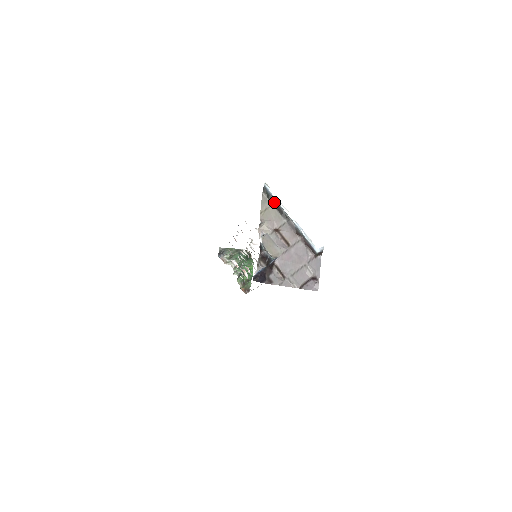
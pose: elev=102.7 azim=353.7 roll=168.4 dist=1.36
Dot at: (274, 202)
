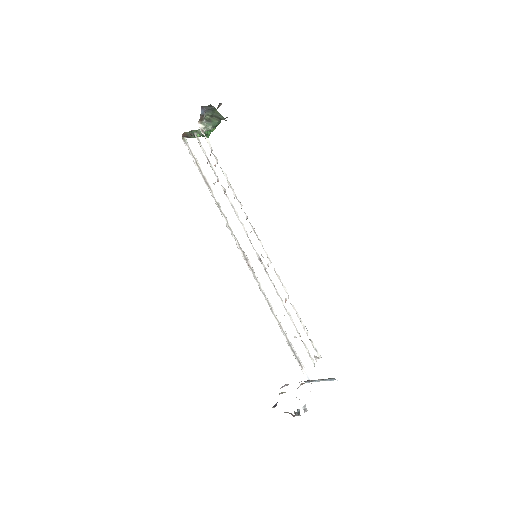
Dot at: (327, 379)
